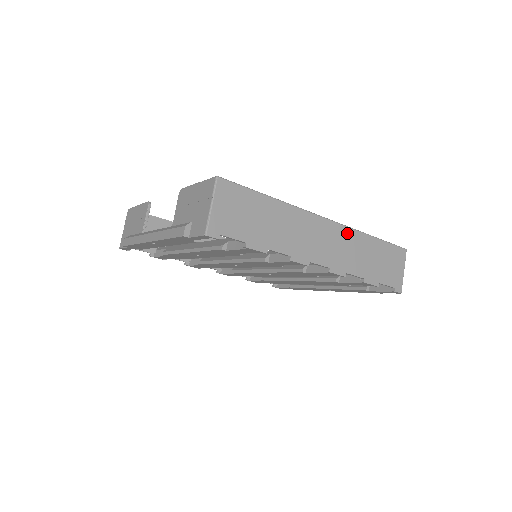
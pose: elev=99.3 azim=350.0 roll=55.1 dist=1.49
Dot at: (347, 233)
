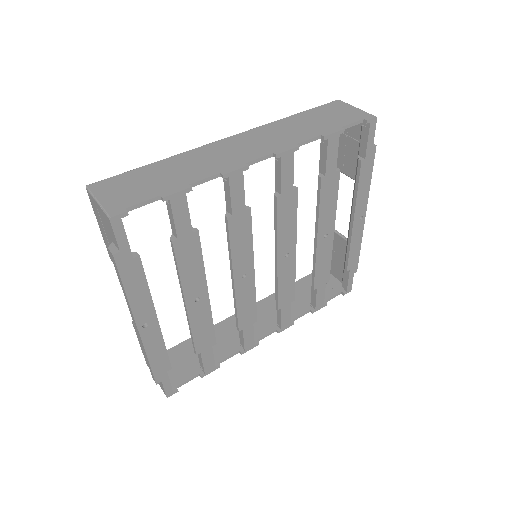
Dot at: (261, 130)
